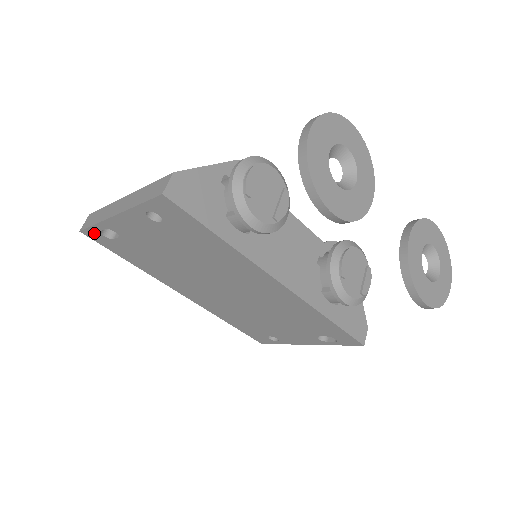
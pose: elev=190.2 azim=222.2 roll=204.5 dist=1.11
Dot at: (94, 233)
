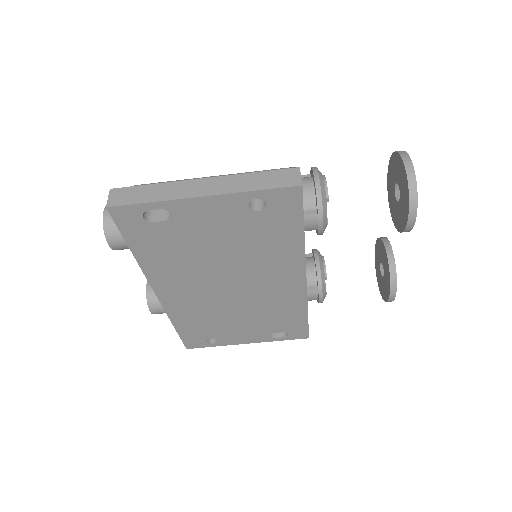
Dot at: (130, 212)
